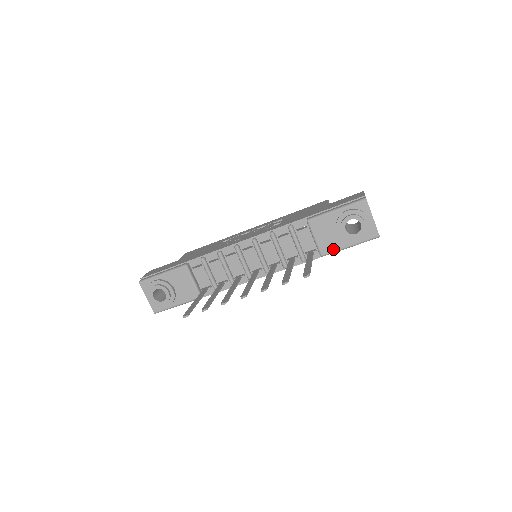
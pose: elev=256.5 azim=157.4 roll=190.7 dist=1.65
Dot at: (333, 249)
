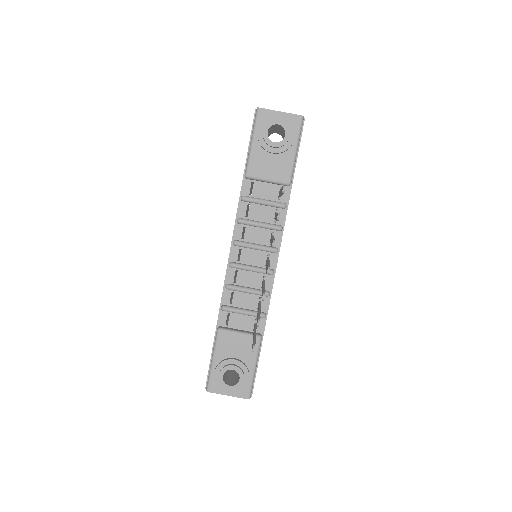
Dot at: (289, 169)
